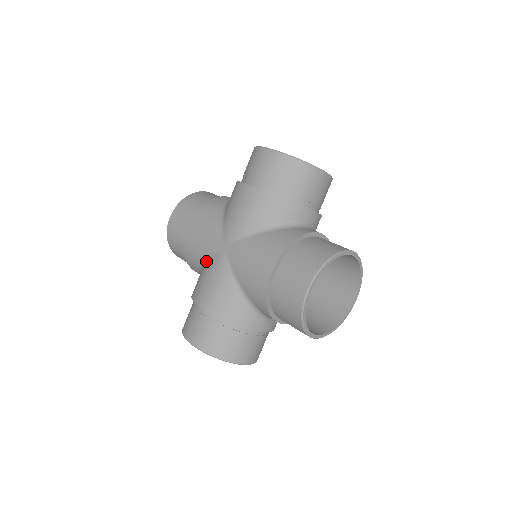
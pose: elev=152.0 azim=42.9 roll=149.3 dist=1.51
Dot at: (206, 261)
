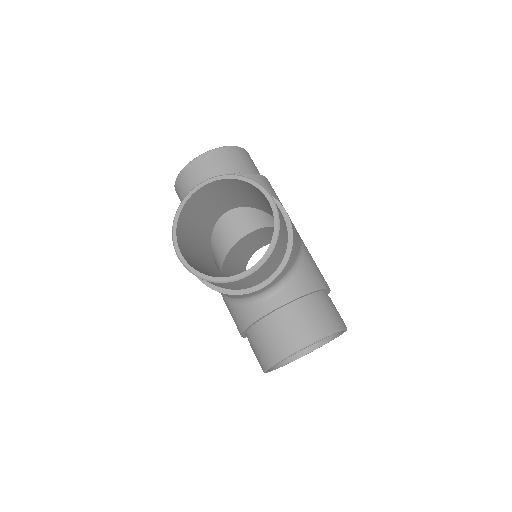
Dot at: occluded
